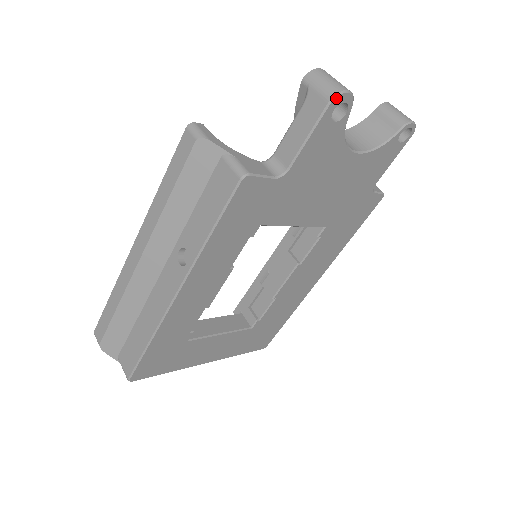
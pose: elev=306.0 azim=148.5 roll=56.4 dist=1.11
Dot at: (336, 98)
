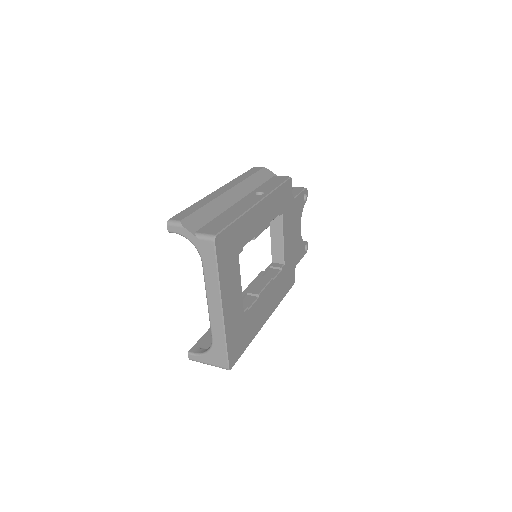
Dot at: (306, 189)
